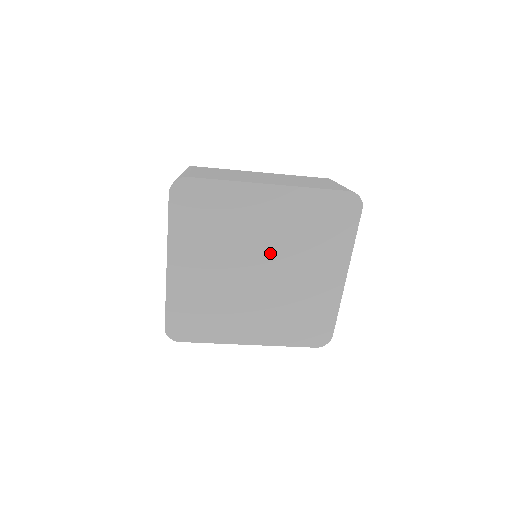
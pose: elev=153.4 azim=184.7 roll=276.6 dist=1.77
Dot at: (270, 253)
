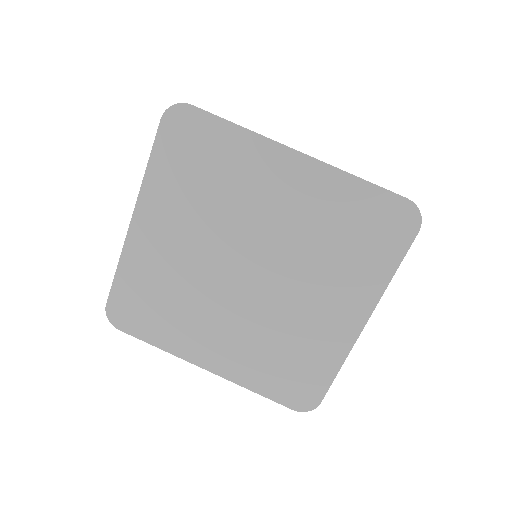
Dot at: (269, 251)
